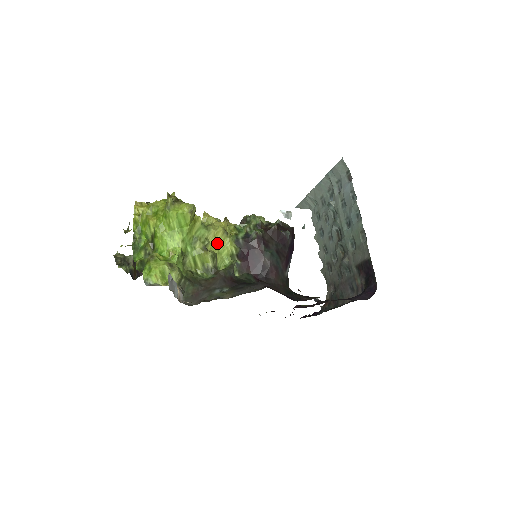
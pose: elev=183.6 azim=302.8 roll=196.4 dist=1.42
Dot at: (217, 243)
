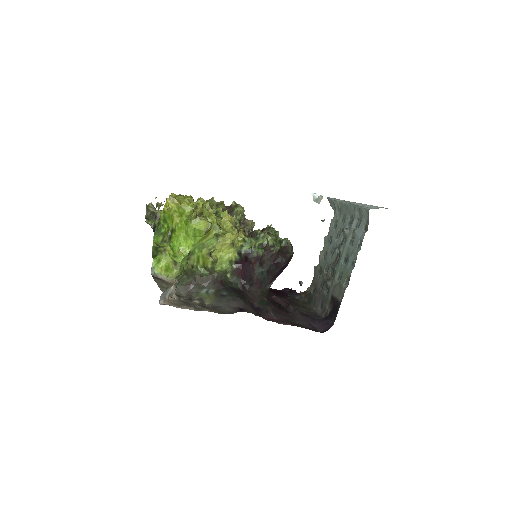
Dot at: (222, 250)
